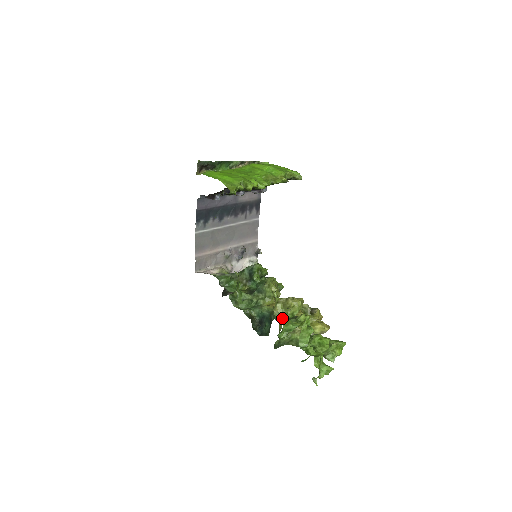
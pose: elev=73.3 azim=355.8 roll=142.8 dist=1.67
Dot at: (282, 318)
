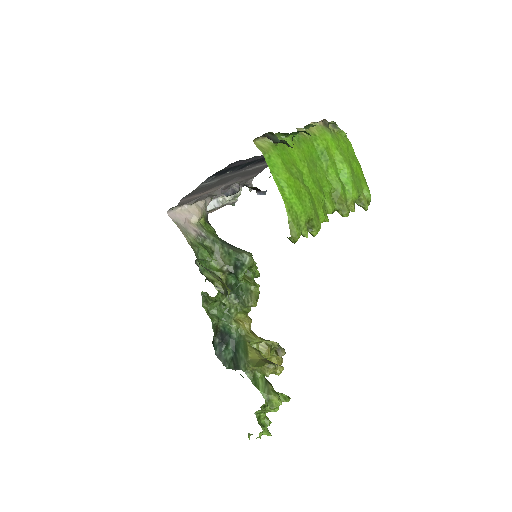
Dot at: (254, 378)
